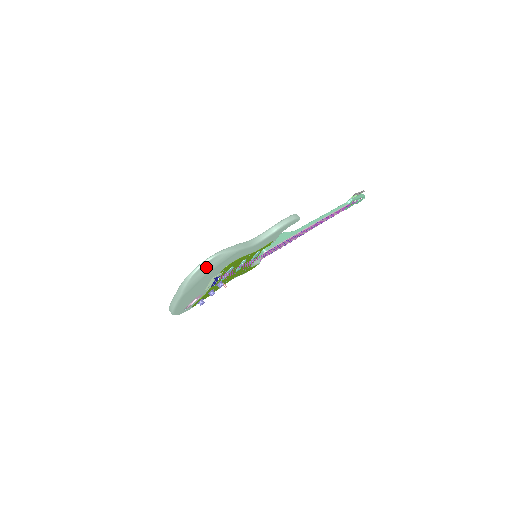
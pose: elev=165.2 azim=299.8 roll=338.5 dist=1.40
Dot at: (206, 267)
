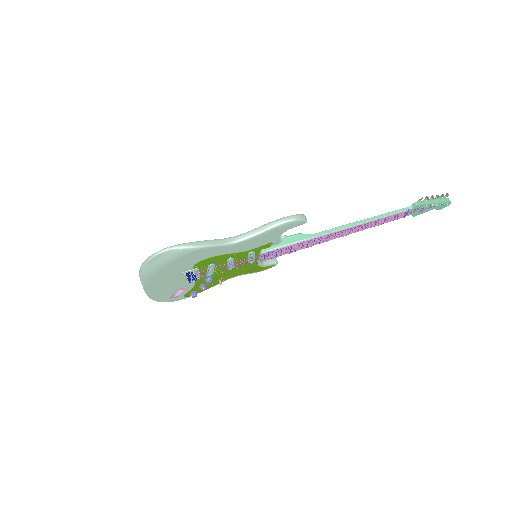
Dot at: (158, 260)
